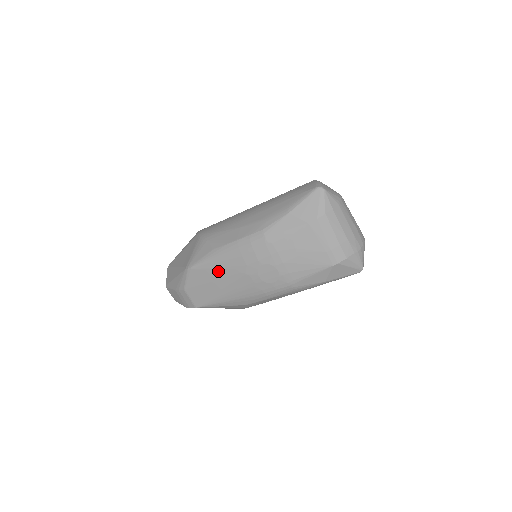
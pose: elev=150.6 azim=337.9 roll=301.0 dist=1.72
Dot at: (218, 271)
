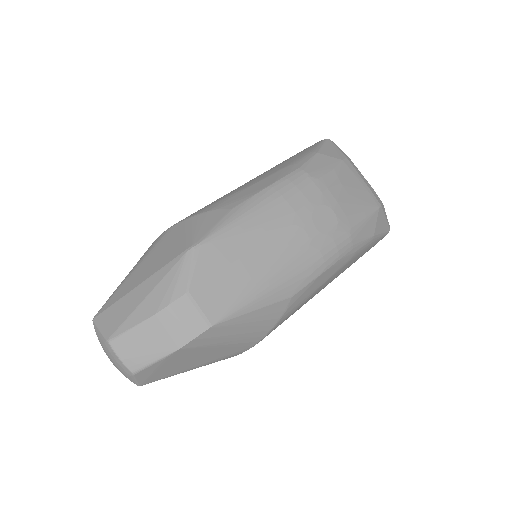
Dot at: (252, 234)
